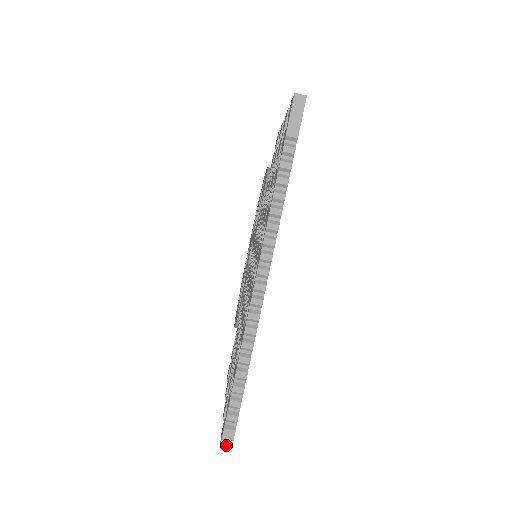
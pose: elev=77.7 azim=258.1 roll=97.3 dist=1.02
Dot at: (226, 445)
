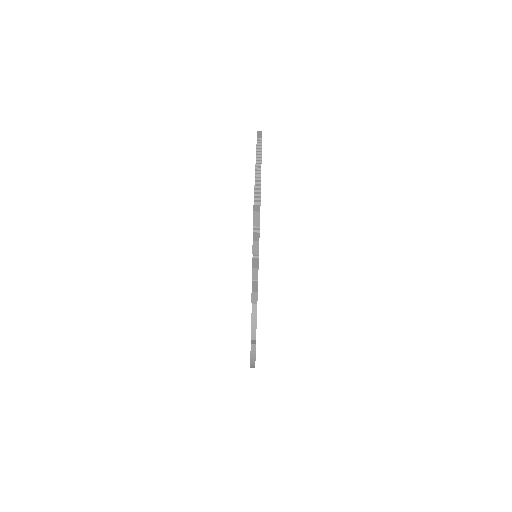
Dot at: (256, 210)
